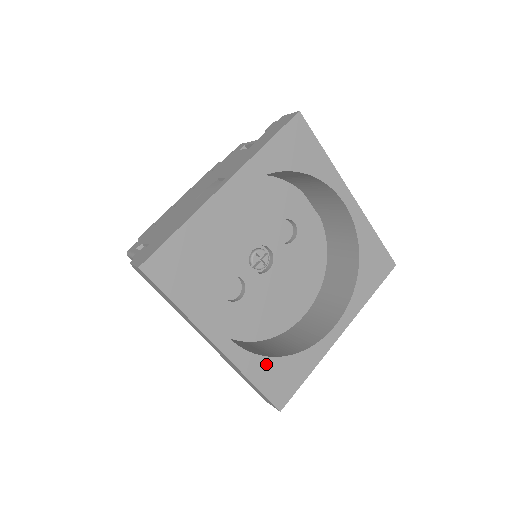
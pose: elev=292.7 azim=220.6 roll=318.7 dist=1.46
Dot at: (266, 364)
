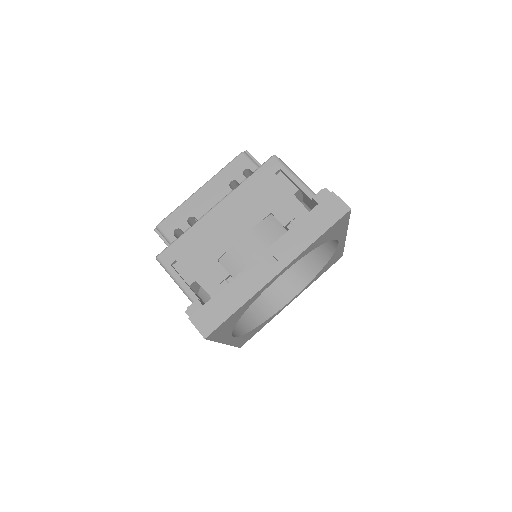
Dot at: (246, 335)
